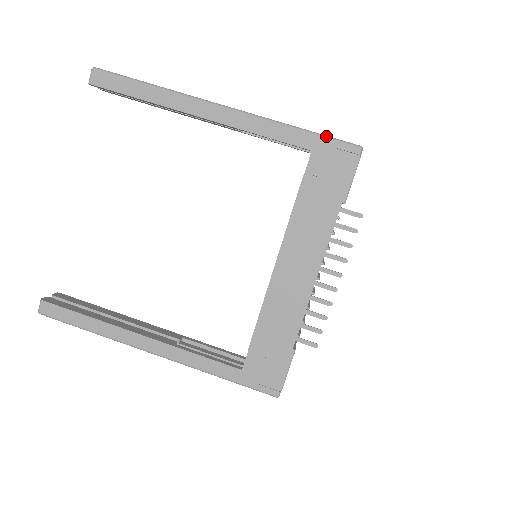
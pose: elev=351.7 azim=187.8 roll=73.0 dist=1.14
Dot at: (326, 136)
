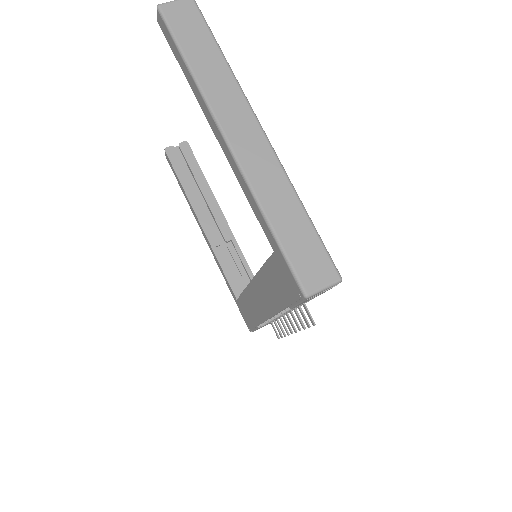
Dot at: (284, 255)
